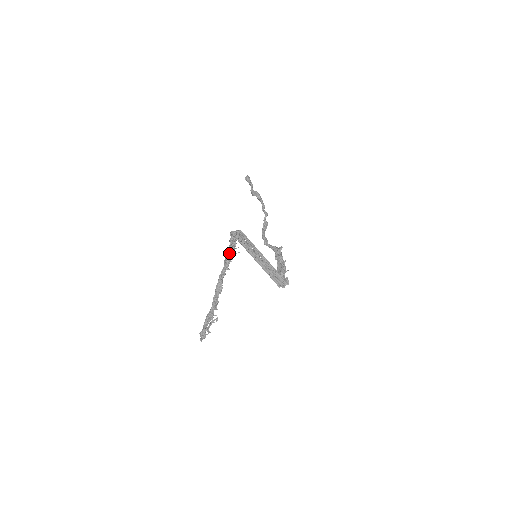
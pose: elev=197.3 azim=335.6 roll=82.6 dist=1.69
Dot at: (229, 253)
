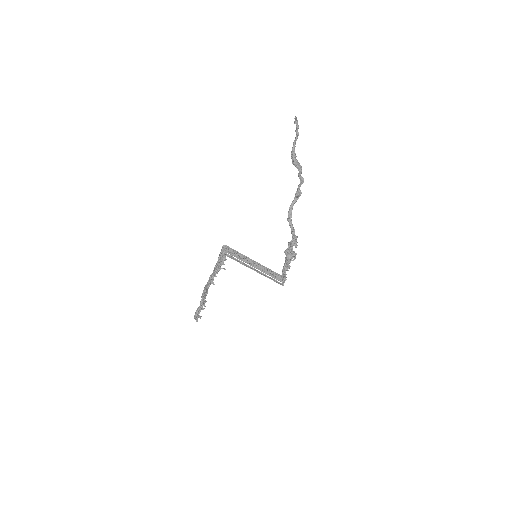
Dot at: (214, 271)
